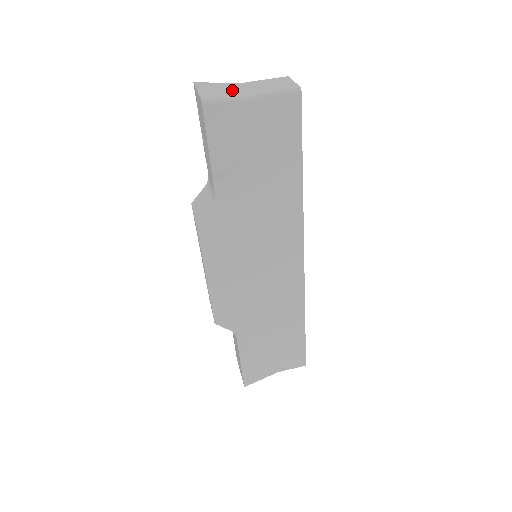
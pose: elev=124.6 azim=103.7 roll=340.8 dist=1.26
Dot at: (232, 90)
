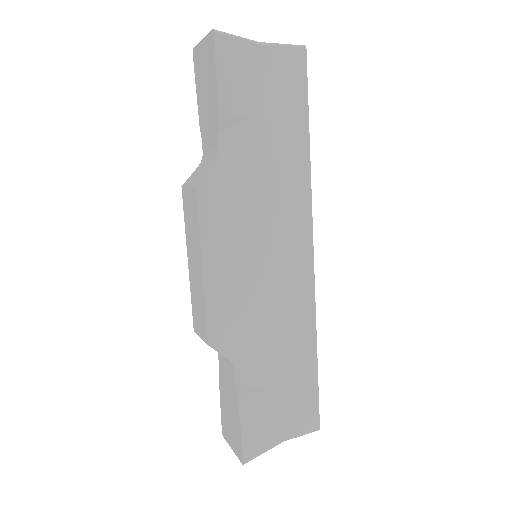
Dot at: occluded
